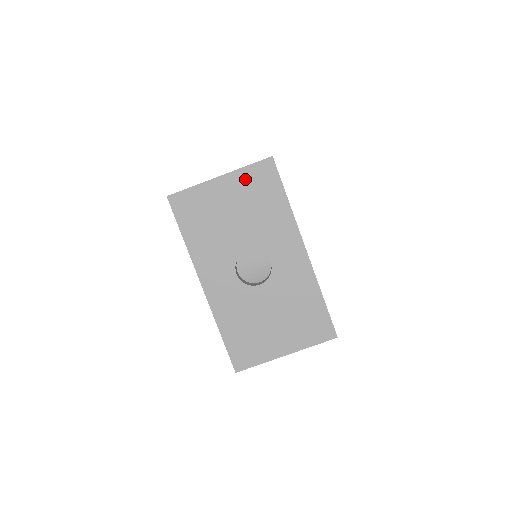
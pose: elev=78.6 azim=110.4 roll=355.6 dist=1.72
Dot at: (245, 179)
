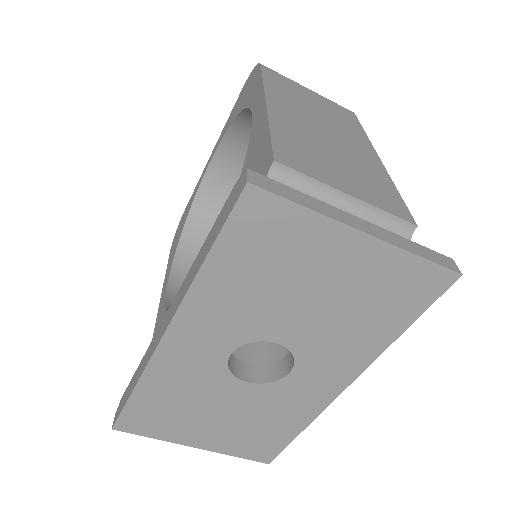
Dot at: (391, 268)
